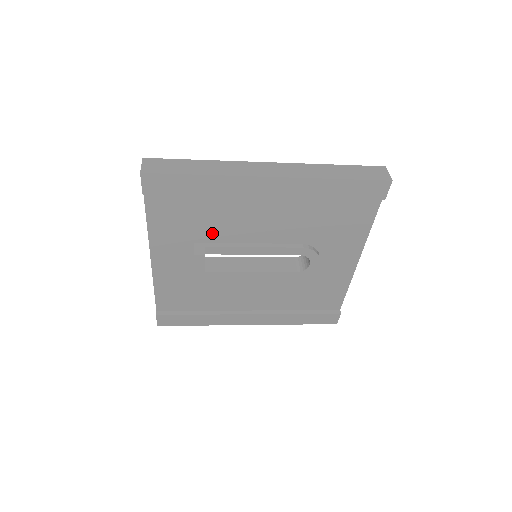
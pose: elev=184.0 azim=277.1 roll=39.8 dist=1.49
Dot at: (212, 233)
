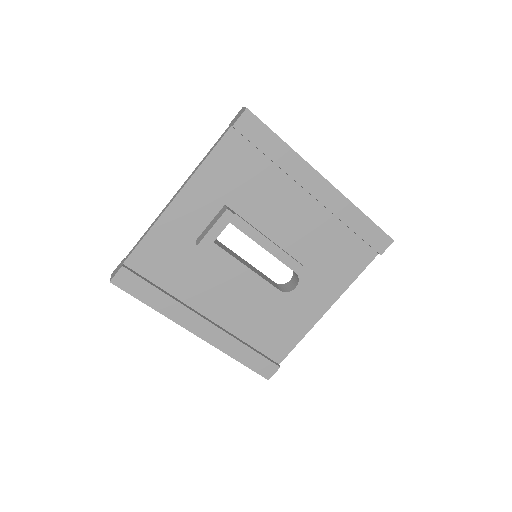
Dot at: (246, 205)
